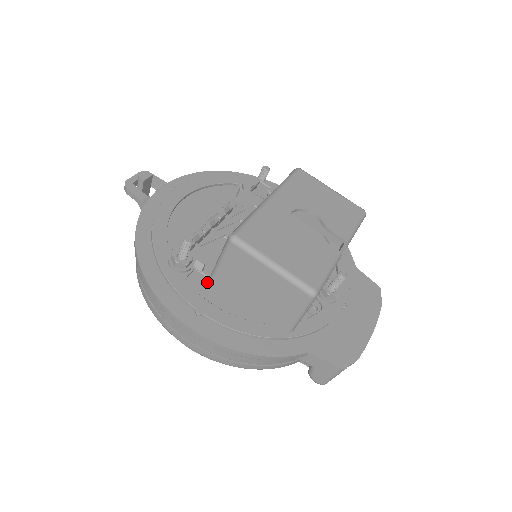
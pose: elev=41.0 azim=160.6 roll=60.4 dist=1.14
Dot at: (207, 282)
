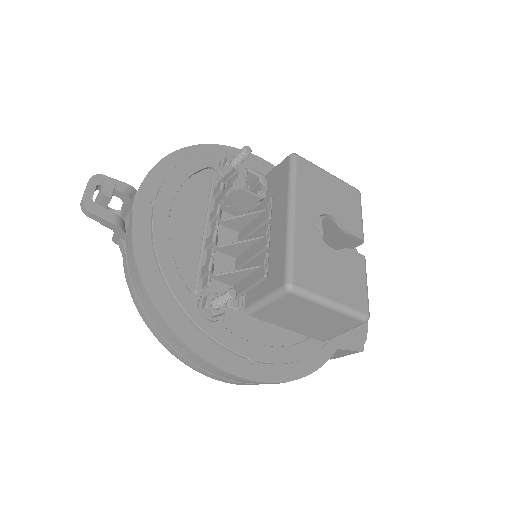
Dot at: (237, 316)
